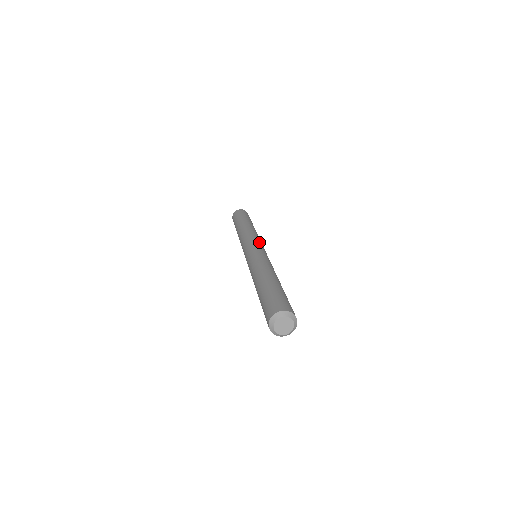
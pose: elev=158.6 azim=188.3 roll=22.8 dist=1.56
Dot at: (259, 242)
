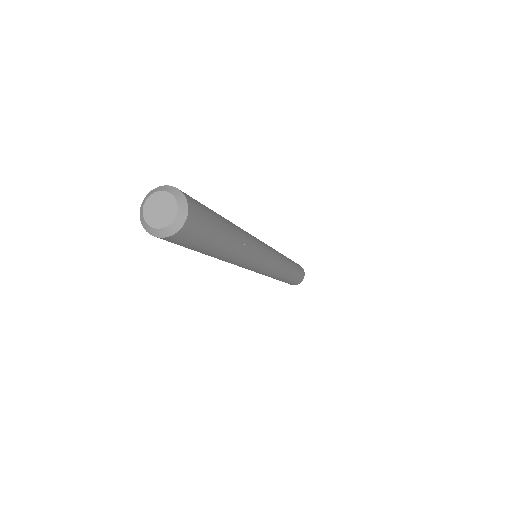
Dot at: (276, 254)
